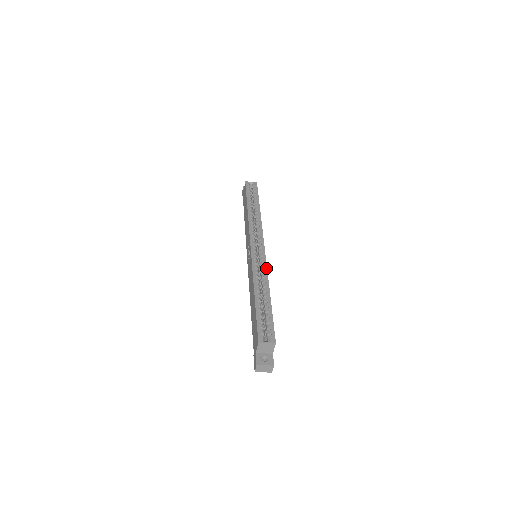
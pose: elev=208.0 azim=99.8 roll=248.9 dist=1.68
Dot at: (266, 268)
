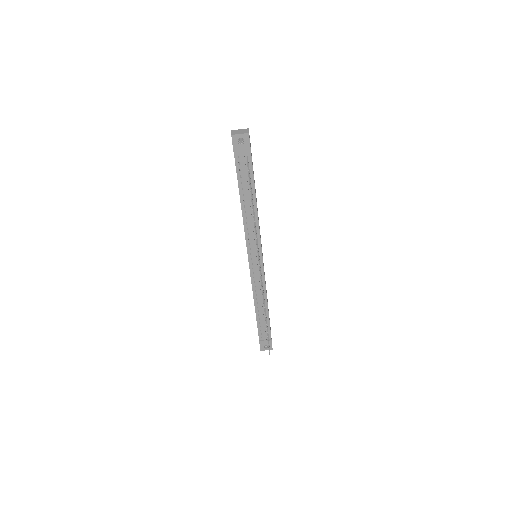
Dot at: occluded
